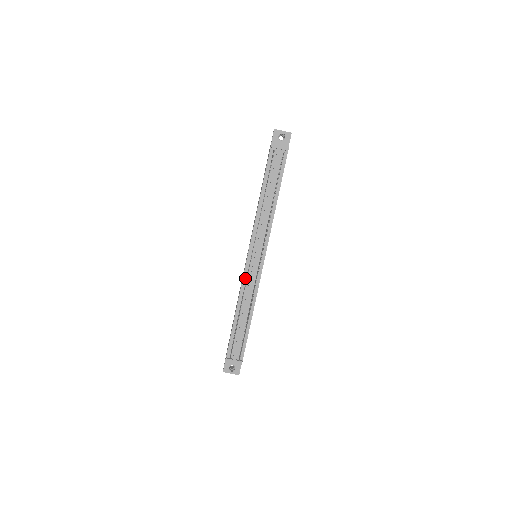
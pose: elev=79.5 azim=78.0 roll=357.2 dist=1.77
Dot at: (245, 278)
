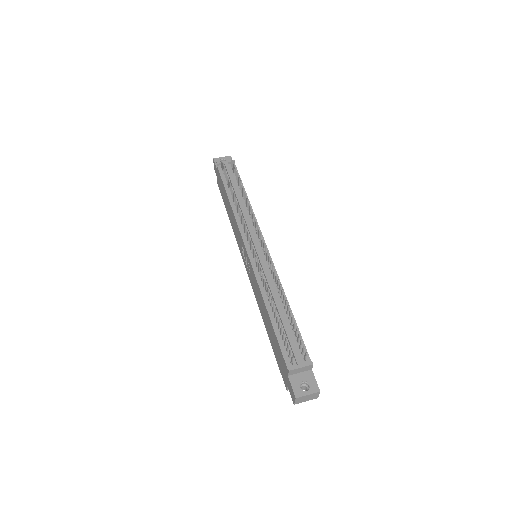
Dot at: (256, 271)
